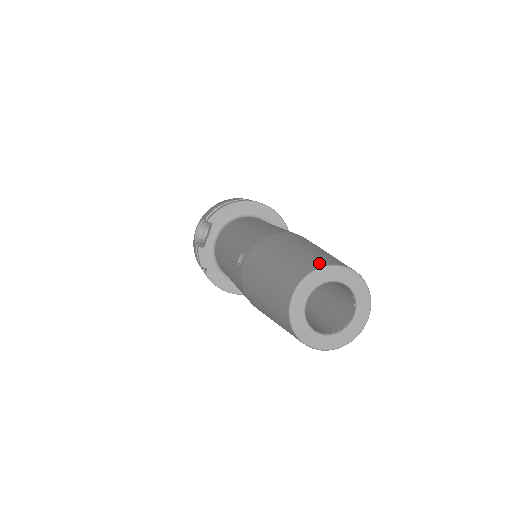
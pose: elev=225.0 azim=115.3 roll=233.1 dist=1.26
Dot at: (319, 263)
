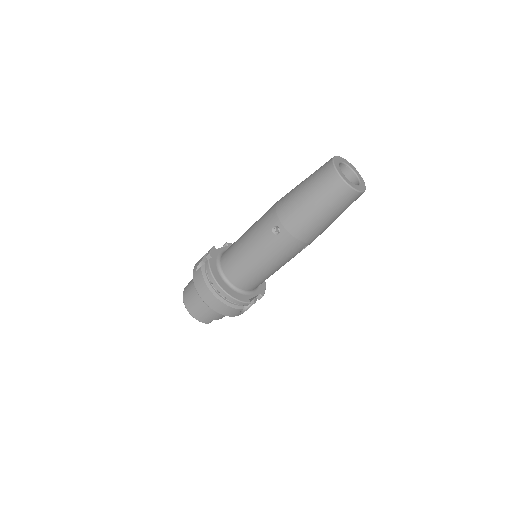
Dot at: occluded
